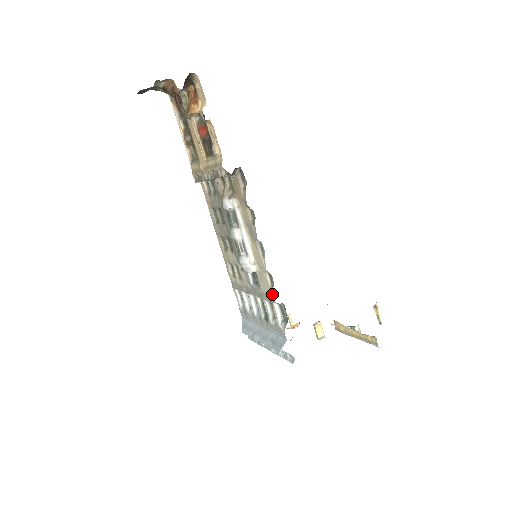
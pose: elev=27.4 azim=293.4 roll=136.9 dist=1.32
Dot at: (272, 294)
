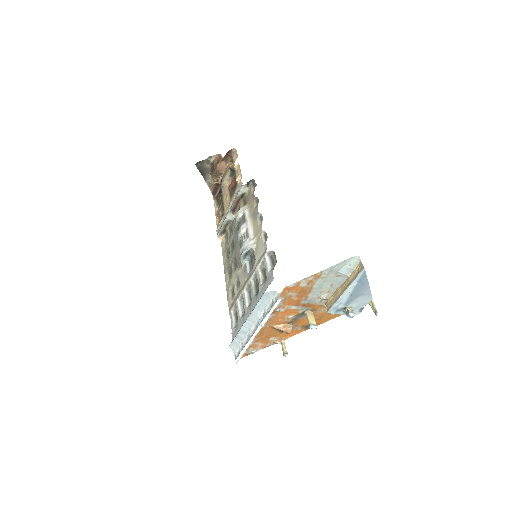
Dot at: (265, 249)
